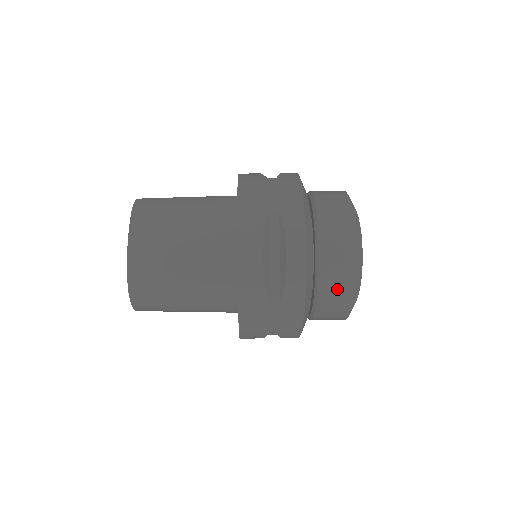
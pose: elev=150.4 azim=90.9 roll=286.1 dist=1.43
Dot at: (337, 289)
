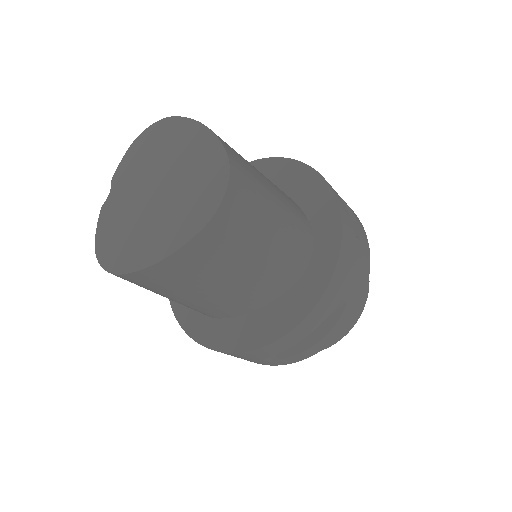
Dot at: occluded
